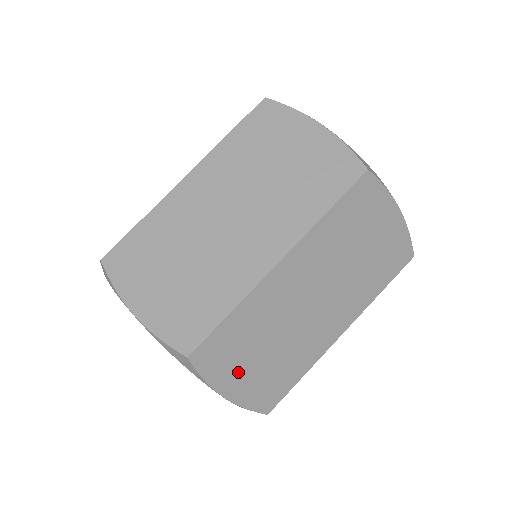
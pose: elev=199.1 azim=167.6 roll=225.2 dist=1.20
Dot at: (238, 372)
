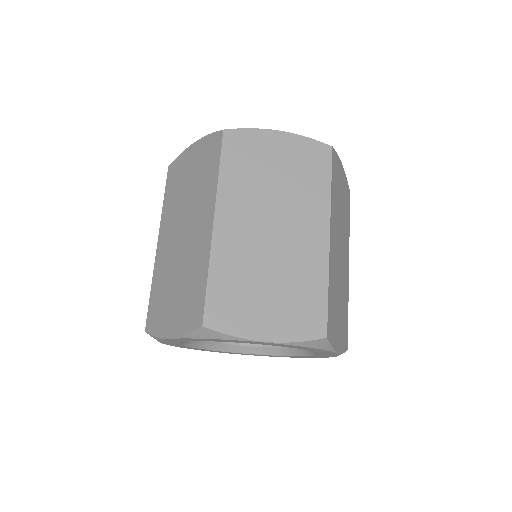
Dot at: (259, 316)
